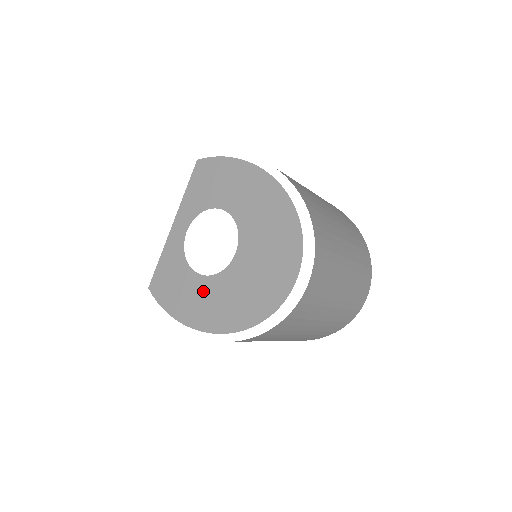
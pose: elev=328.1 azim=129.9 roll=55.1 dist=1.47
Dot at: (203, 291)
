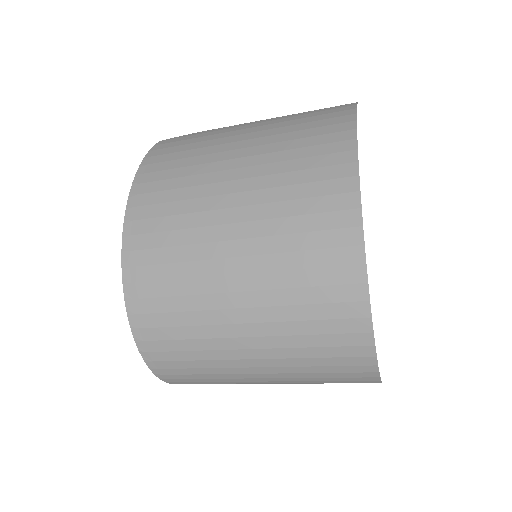
Dot at: occluded
